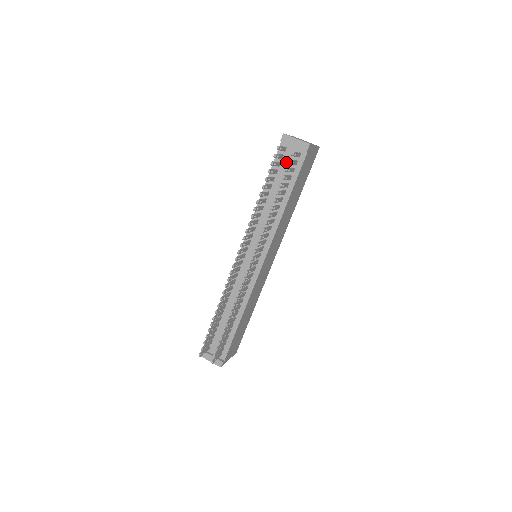
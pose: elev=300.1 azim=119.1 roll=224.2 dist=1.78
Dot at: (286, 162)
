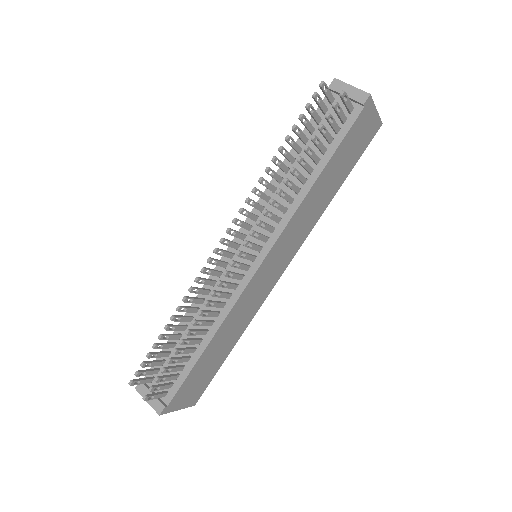
Dot at: (330, 119)
